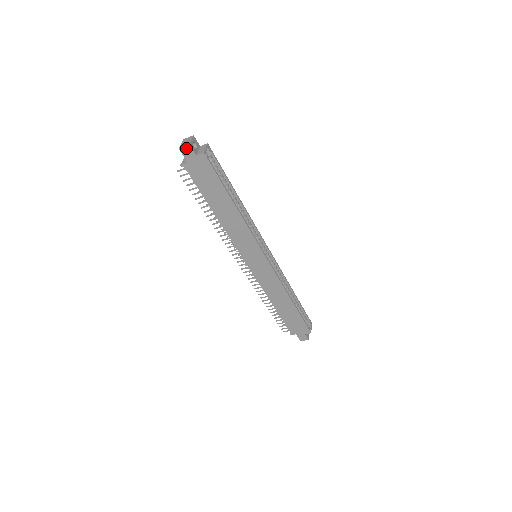
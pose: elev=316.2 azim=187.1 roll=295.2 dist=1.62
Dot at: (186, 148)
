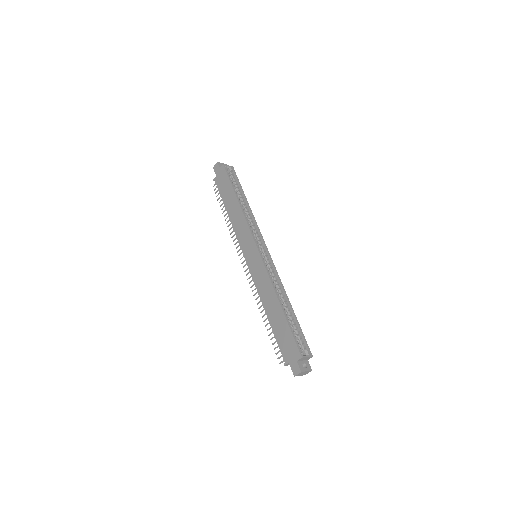
Dot at: (216, 165)
